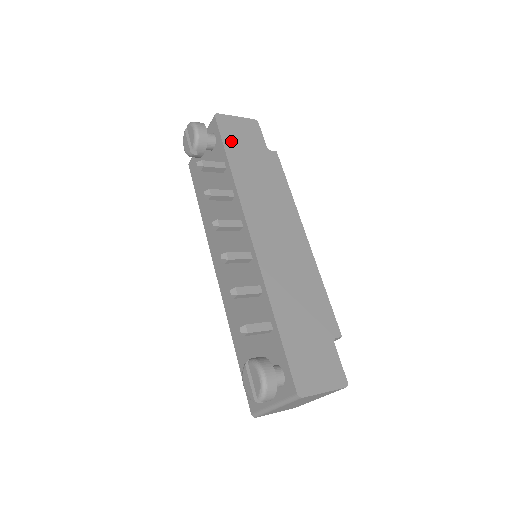
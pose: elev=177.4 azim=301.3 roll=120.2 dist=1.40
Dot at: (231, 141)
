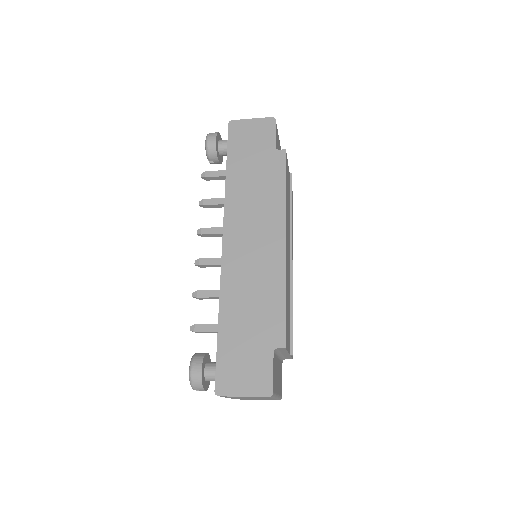
Dot at: (236, 148)
